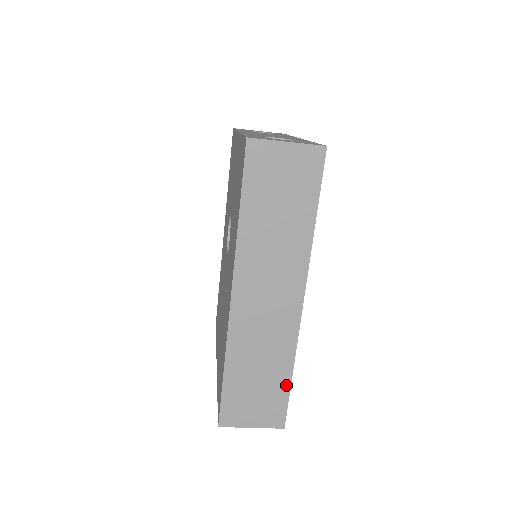
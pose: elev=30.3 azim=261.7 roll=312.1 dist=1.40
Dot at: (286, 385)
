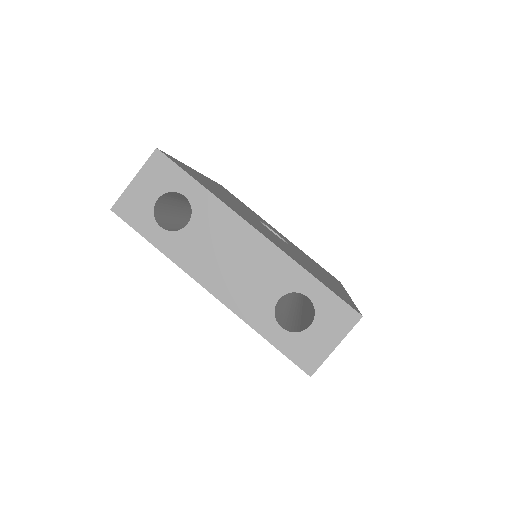
Dot at: occluded
